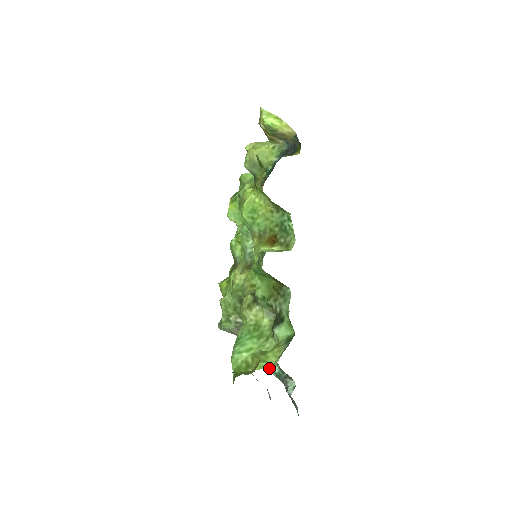
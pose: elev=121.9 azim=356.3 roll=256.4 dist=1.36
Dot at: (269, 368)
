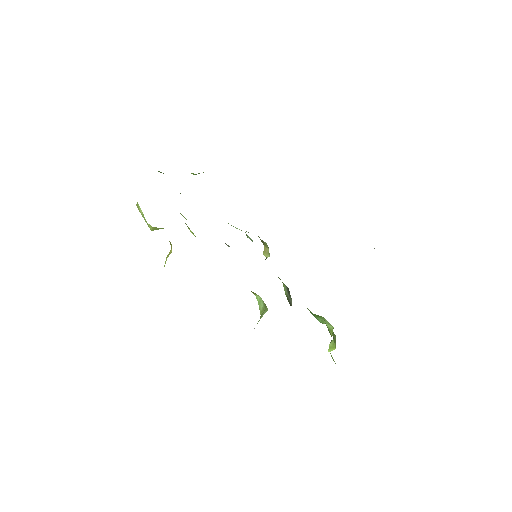
Dot at: occluded
